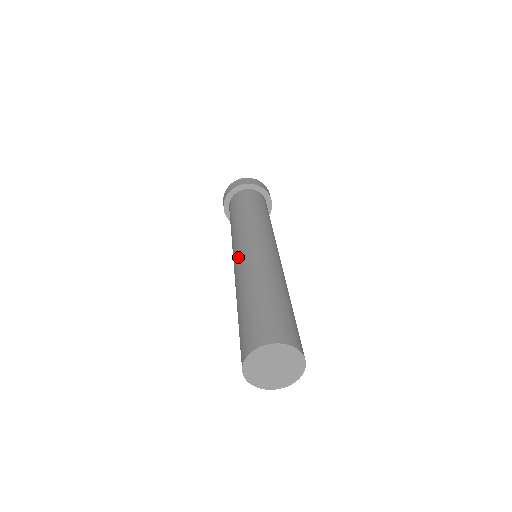
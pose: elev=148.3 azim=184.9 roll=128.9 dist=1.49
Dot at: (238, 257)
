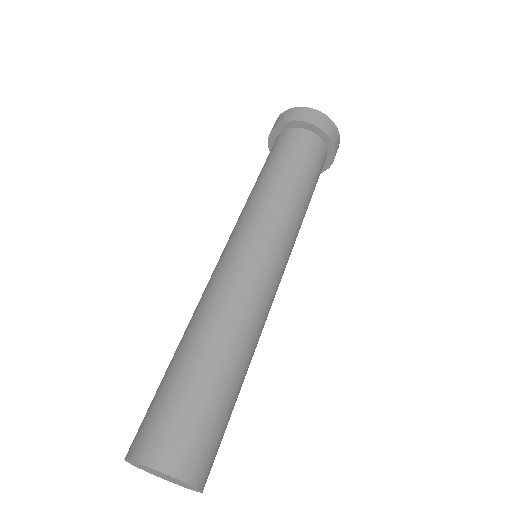
Dot at: (215, 267)
